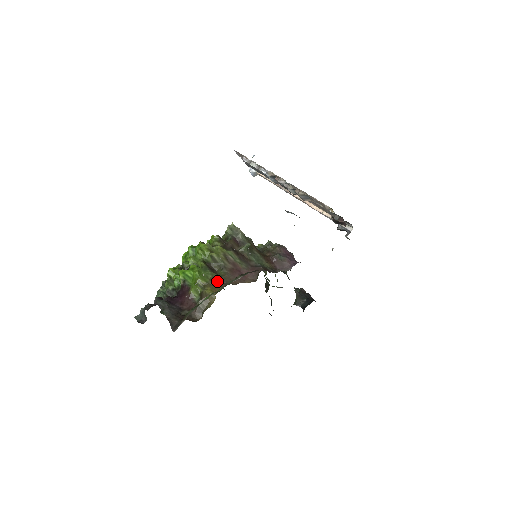
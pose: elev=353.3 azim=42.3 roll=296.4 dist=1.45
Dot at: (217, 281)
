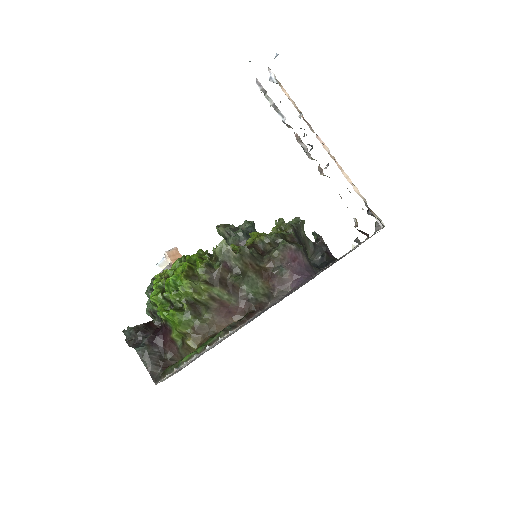
Dot at: (199, 330)
